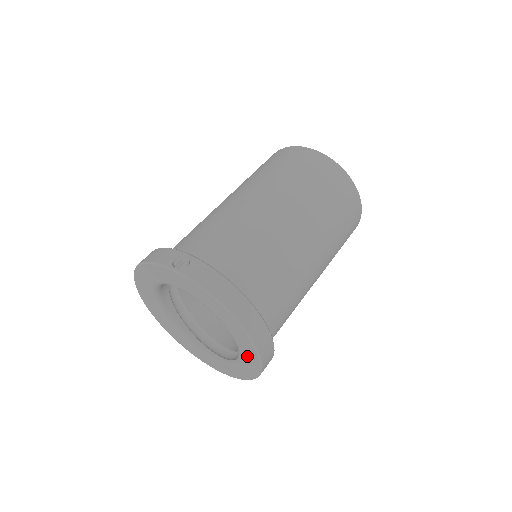
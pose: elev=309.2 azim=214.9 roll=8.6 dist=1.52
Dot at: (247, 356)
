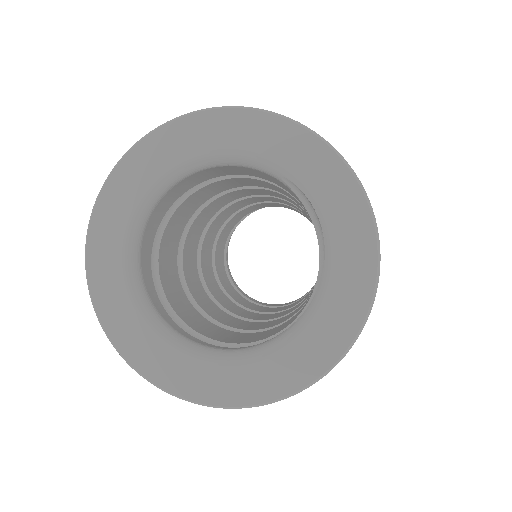
Dot at: (322, 181)
